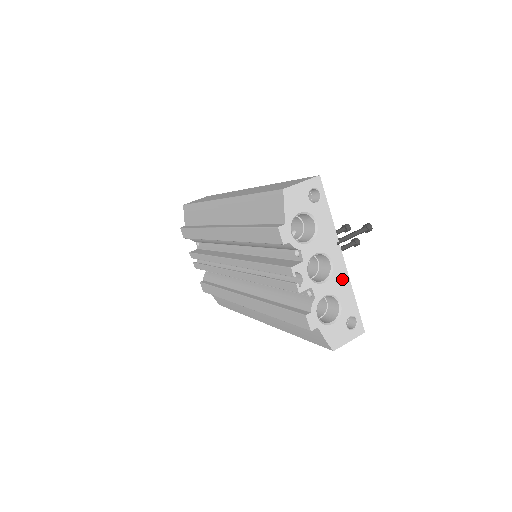
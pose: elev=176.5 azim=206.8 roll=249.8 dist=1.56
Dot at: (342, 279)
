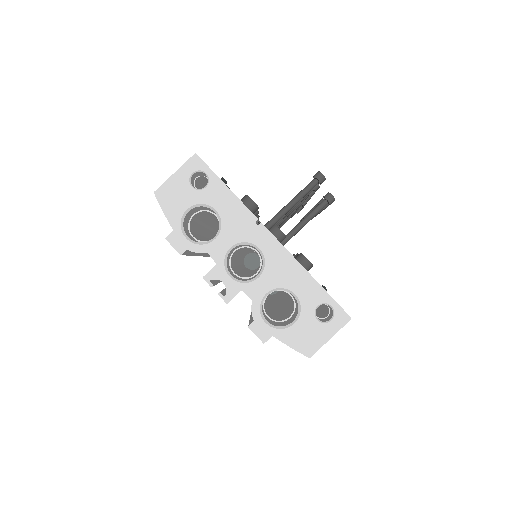
Dot at: (284, 263)
